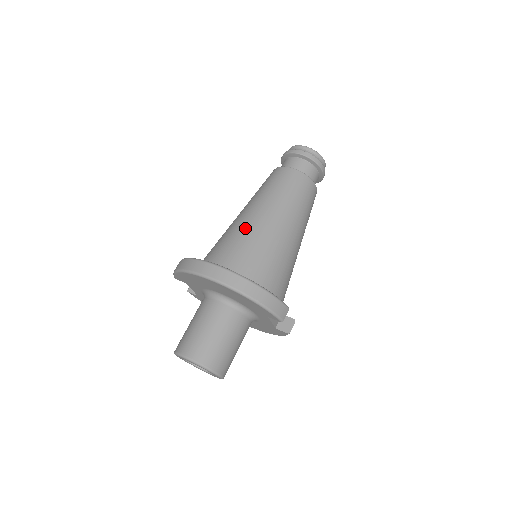
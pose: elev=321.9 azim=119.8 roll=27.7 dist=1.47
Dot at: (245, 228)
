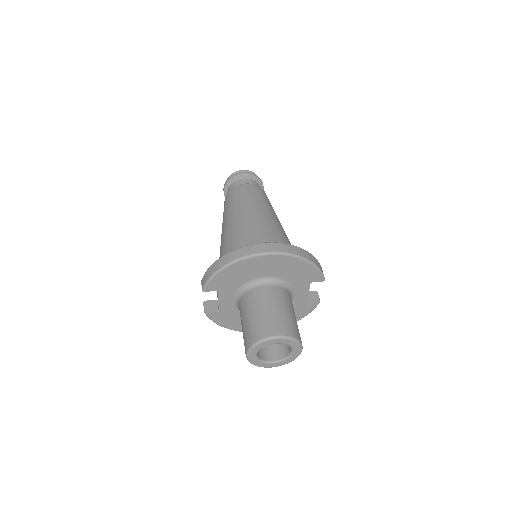
Dot at: (250, 225)
